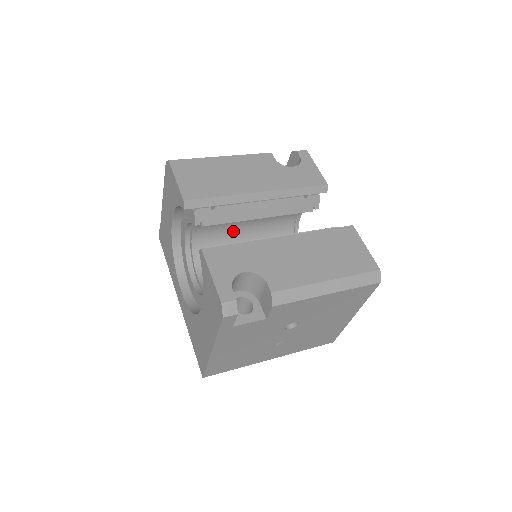
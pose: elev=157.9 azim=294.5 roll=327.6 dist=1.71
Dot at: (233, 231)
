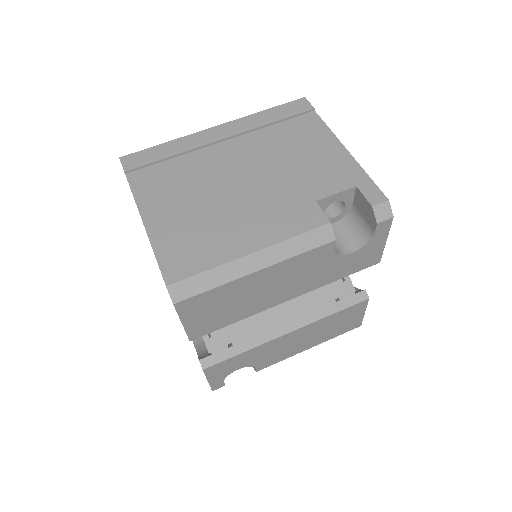
Dot at: occluded
